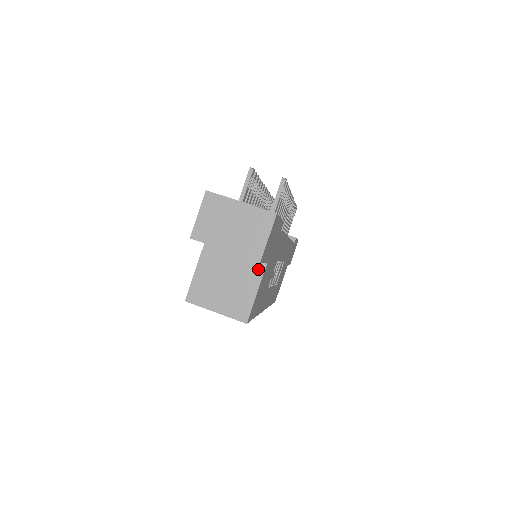
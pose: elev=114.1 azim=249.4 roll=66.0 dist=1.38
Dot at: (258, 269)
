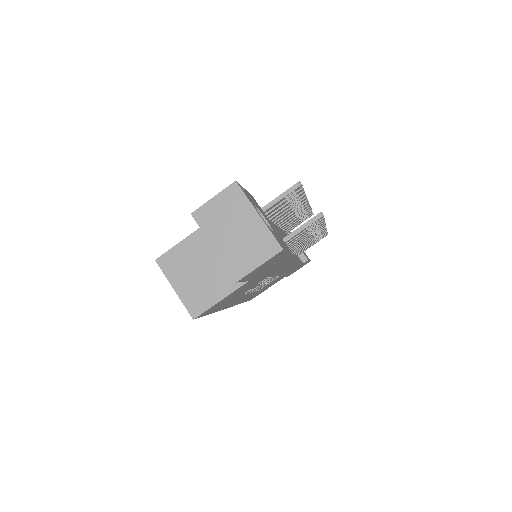
Dot at: occluded
